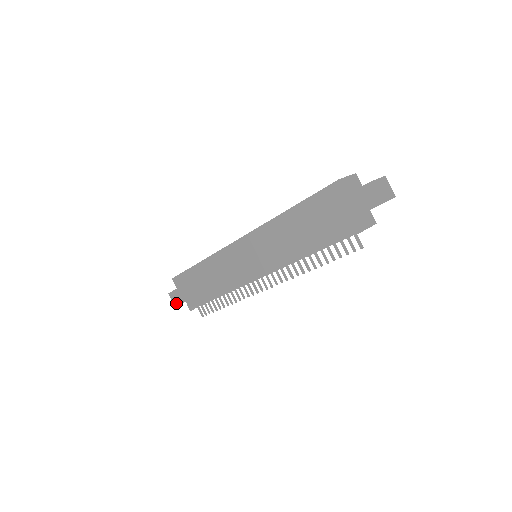
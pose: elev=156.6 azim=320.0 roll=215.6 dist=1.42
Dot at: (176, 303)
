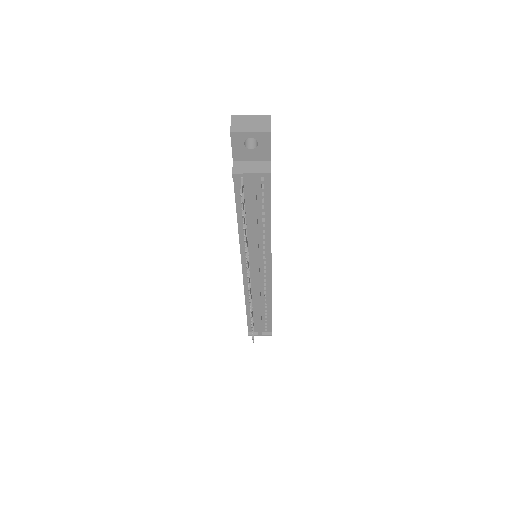
Dot at: occluded
